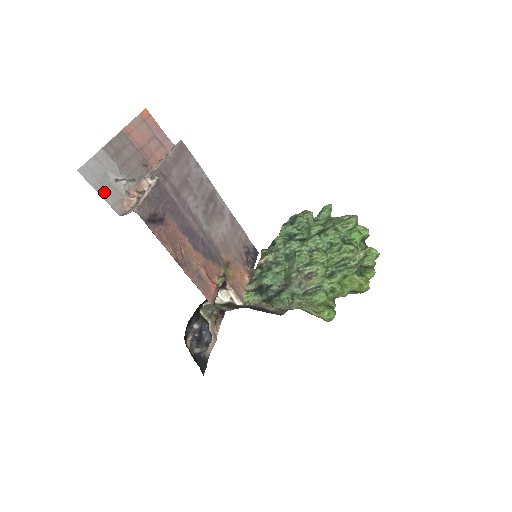
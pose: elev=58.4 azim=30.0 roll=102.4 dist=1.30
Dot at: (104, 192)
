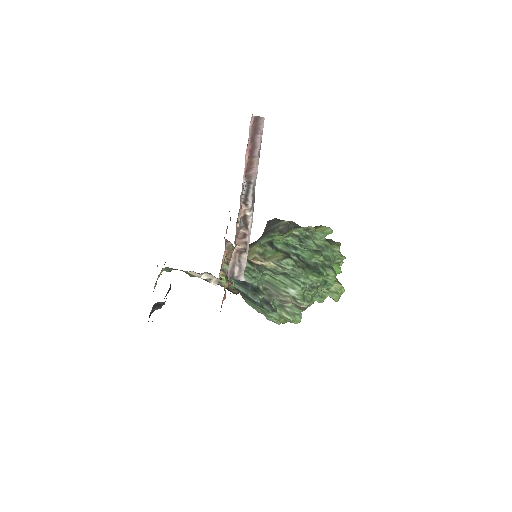
Dot at: occluded
